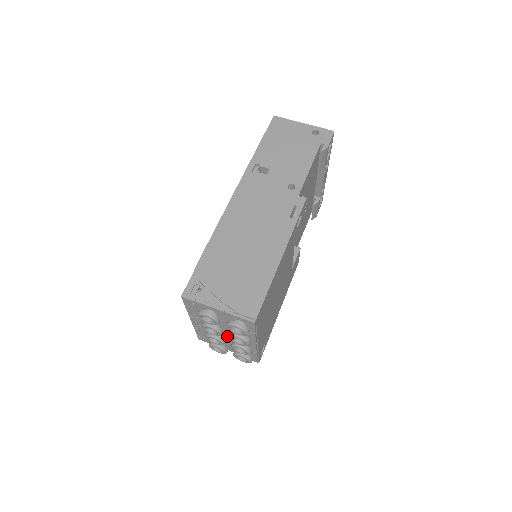
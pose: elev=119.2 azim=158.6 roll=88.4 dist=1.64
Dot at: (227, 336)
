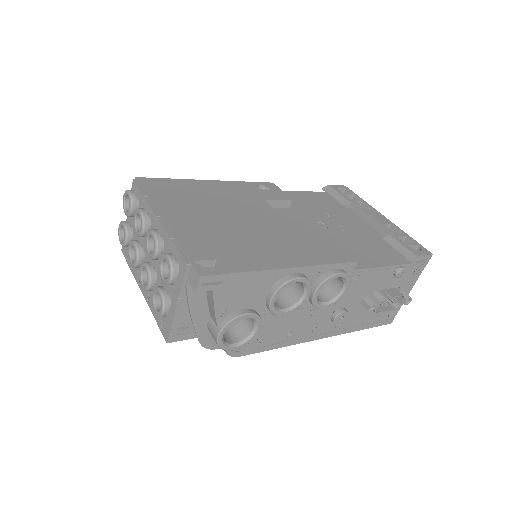
Dot at: occluded
